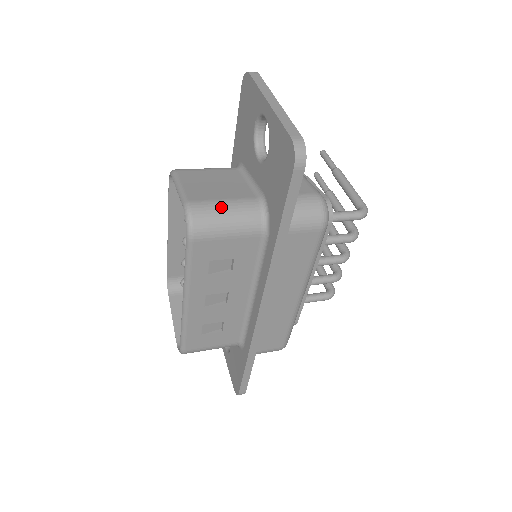
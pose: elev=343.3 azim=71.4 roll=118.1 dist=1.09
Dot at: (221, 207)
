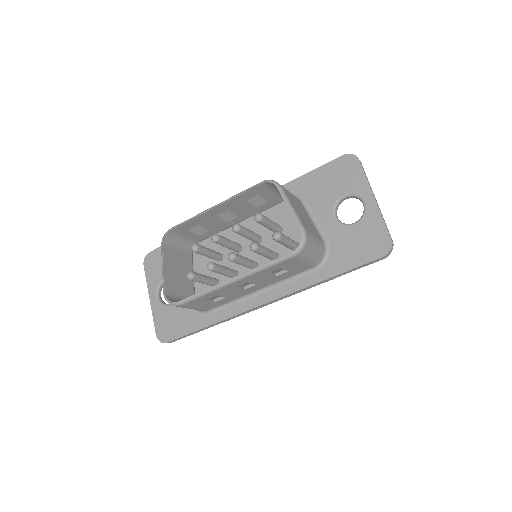
Dot at: (315, 242)
